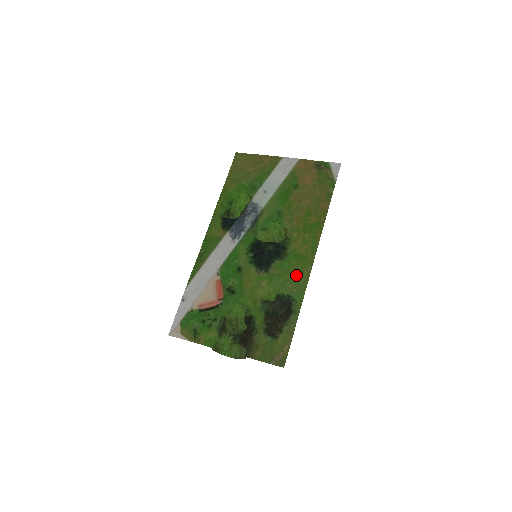
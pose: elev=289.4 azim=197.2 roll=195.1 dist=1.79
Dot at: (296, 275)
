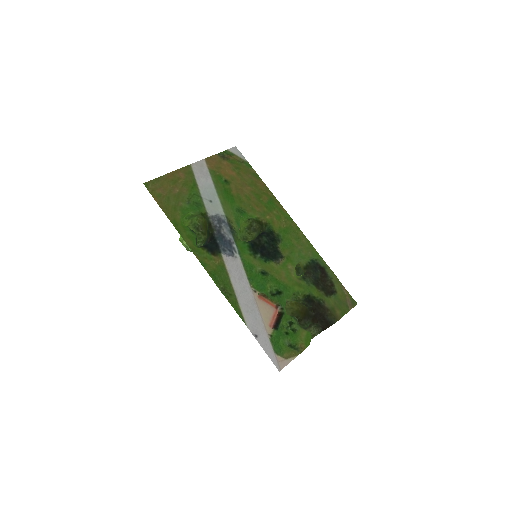
Dot at: (299, 243)
